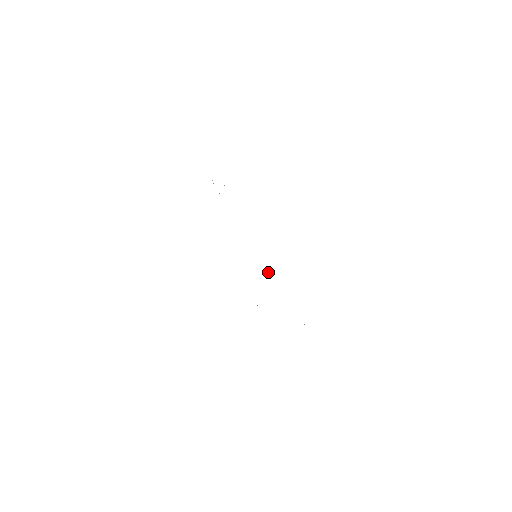
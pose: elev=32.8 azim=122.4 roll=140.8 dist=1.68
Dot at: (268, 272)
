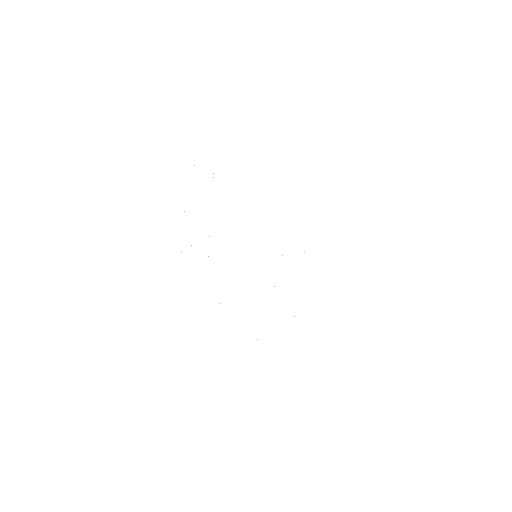
Dot at: occluded
